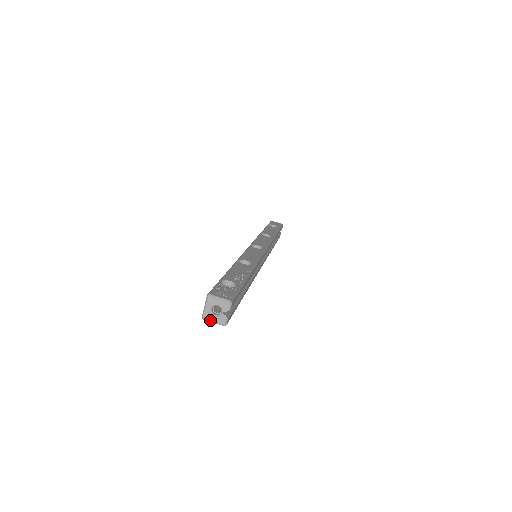
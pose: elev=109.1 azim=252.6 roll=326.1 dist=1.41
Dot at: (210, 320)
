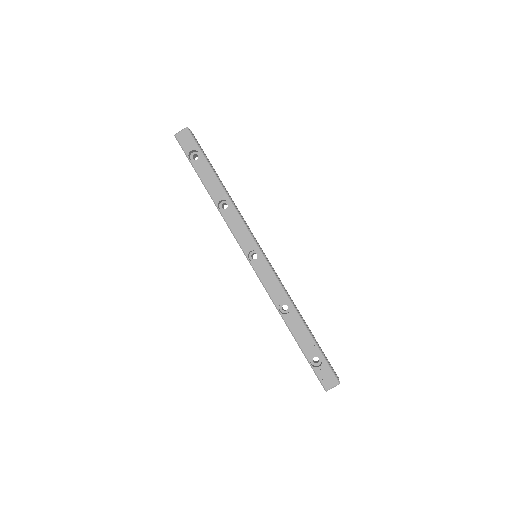
Dot at: occluded
